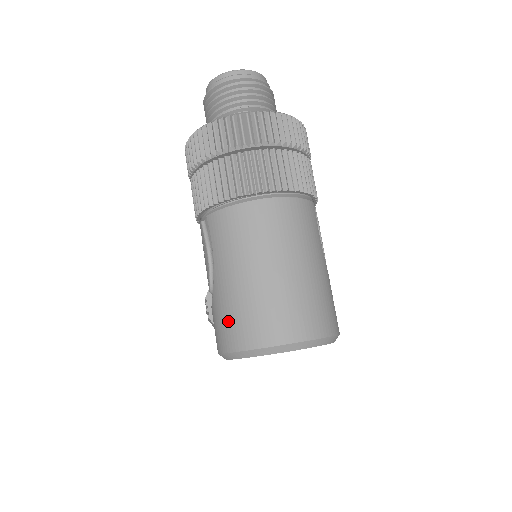
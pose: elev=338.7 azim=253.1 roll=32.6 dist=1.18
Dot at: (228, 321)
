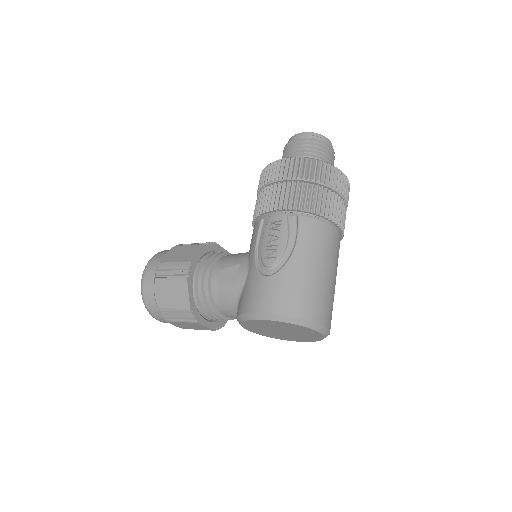
Dot at: (296, 294)
